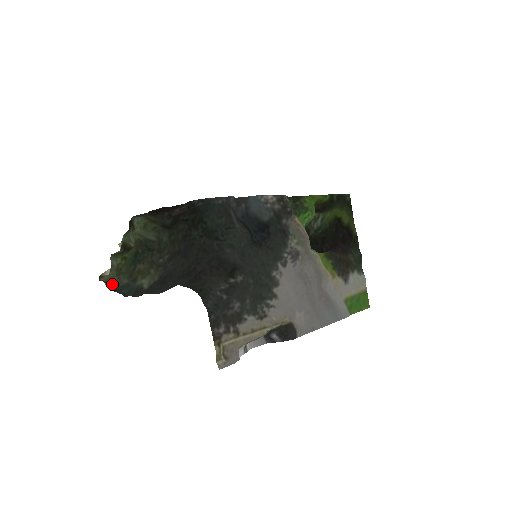
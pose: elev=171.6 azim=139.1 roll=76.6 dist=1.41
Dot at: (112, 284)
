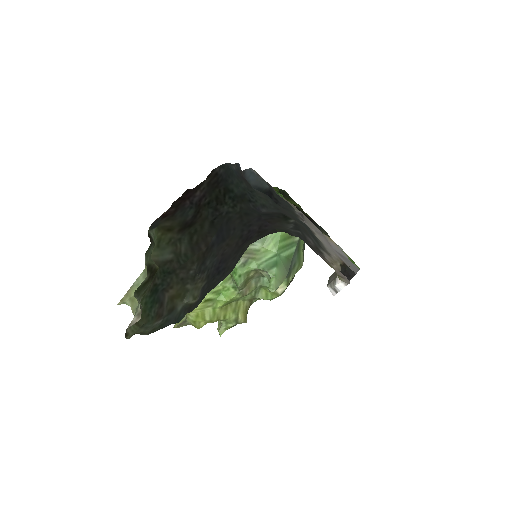
Dot at: (146, 332)
